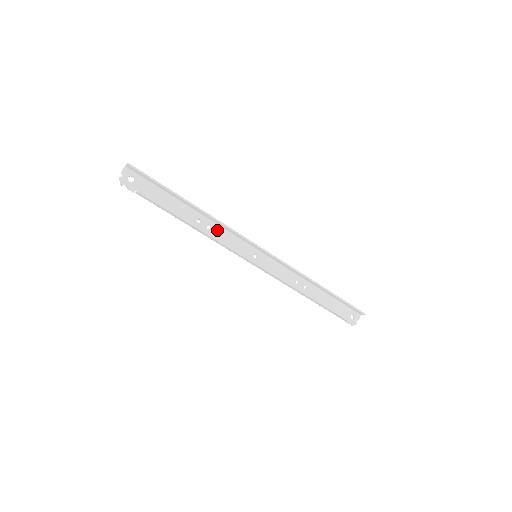
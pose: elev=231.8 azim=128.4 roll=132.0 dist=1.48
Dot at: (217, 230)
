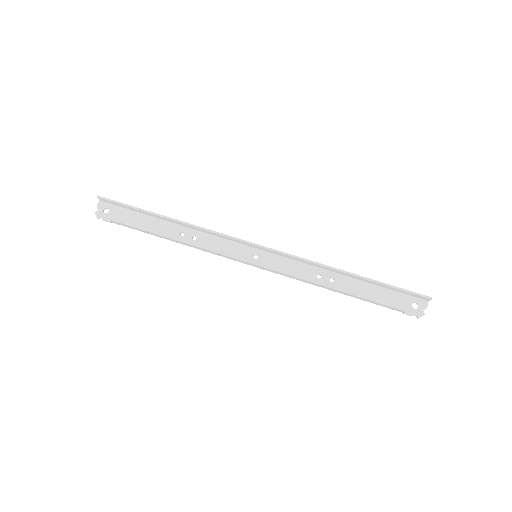
Dot at: (204, 238)
